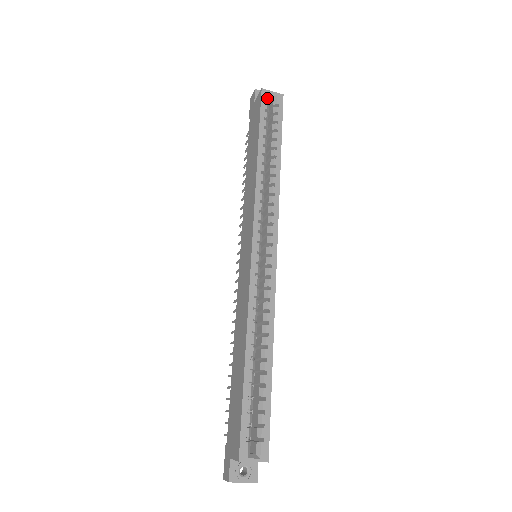
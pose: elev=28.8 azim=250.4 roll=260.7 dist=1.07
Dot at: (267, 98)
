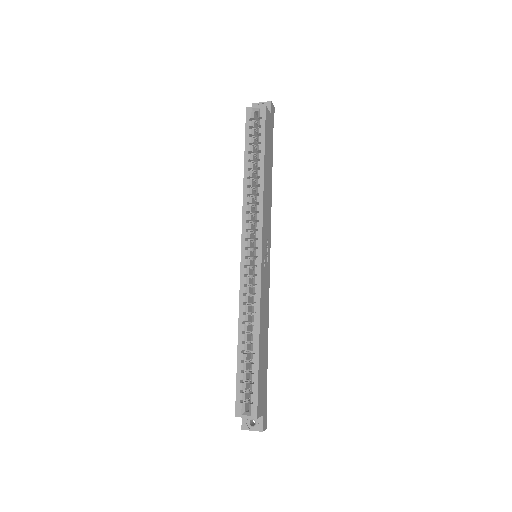
Dot at: (251, 115)
